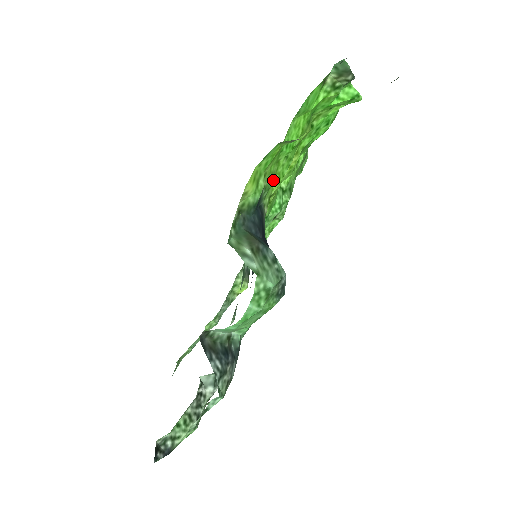
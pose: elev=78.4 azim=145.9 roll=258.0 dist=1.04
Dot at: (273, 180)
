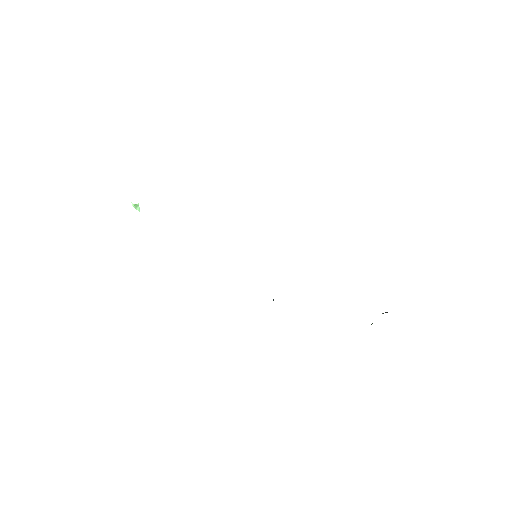
Dot at: occluded
